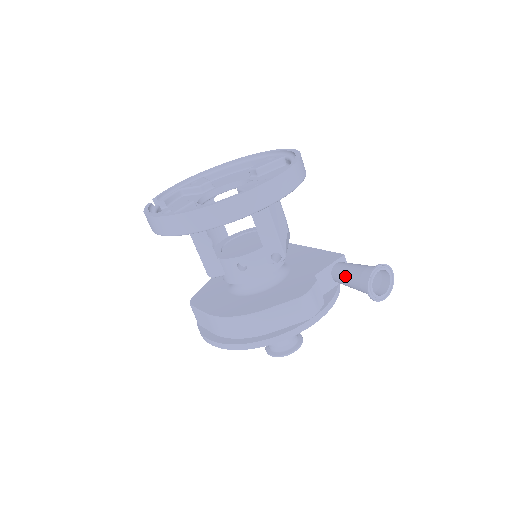
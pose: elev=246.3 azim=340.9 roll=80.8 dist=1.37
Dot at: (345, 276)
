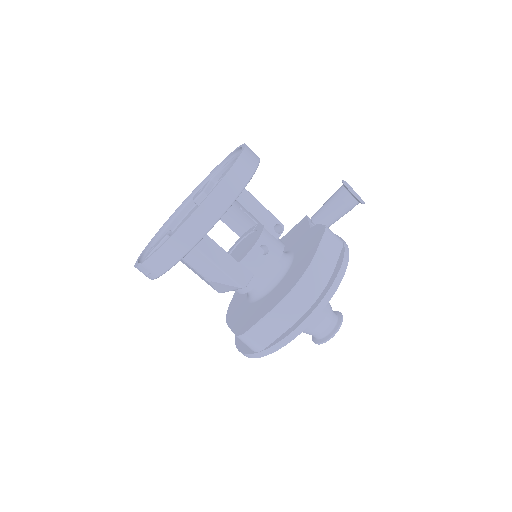
Dot at: (328, 212)
